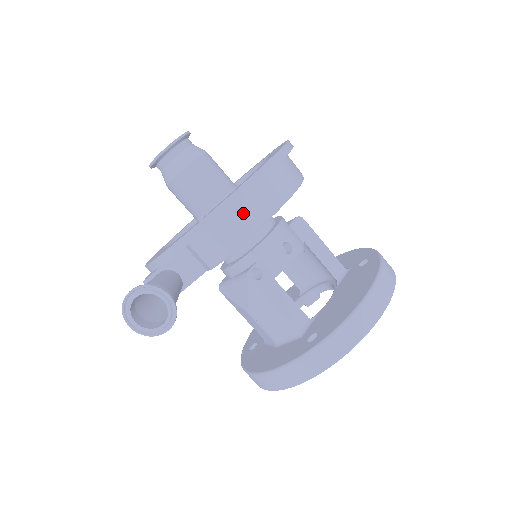
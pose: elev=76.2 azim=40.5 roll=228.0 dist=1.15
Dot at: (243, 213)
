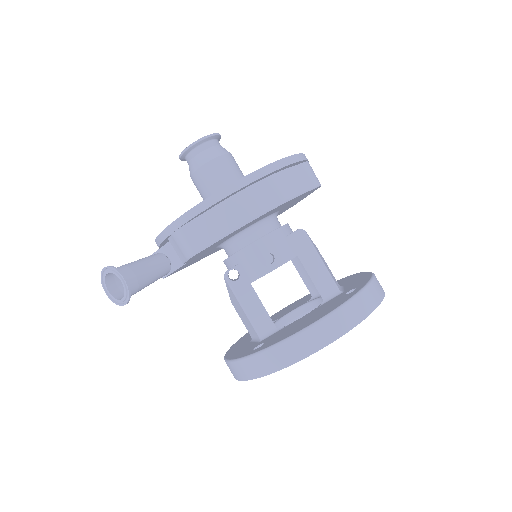
Dot at: (206, 224)
